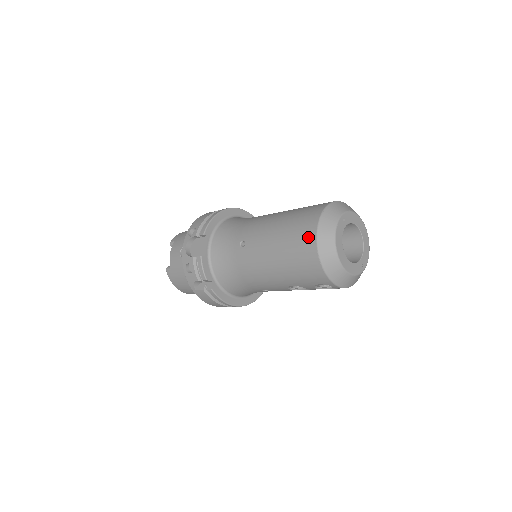
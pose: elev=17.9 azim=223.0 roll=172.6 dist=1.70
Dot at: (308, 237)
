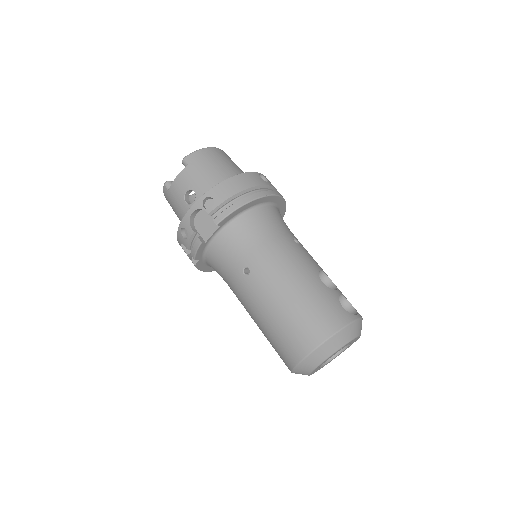
Dot at: (300, 347)
